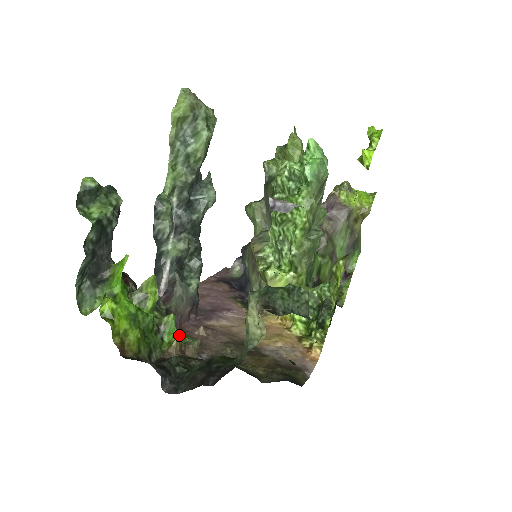
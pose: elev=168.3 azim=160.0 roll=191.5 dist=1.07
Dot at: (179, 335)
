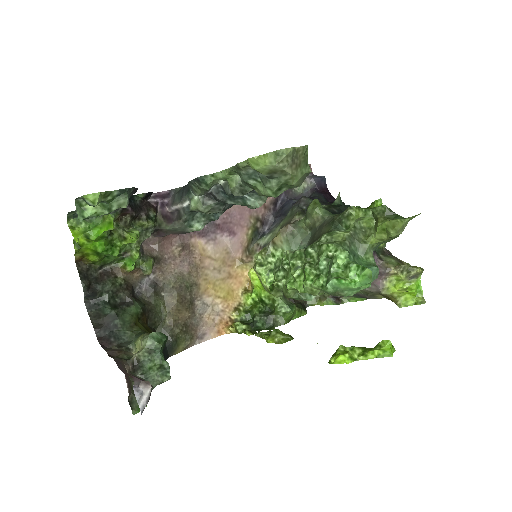
Dot at: (132, 270)
